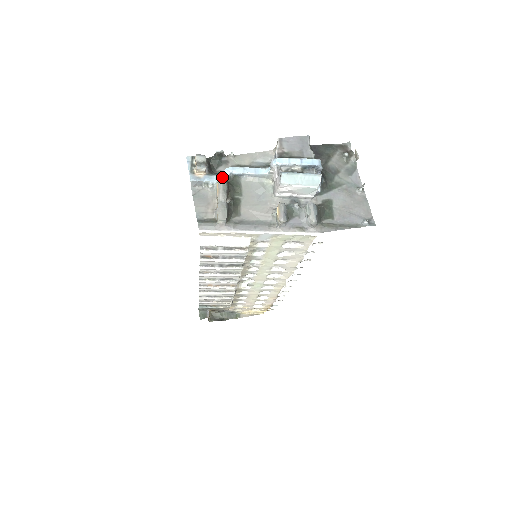
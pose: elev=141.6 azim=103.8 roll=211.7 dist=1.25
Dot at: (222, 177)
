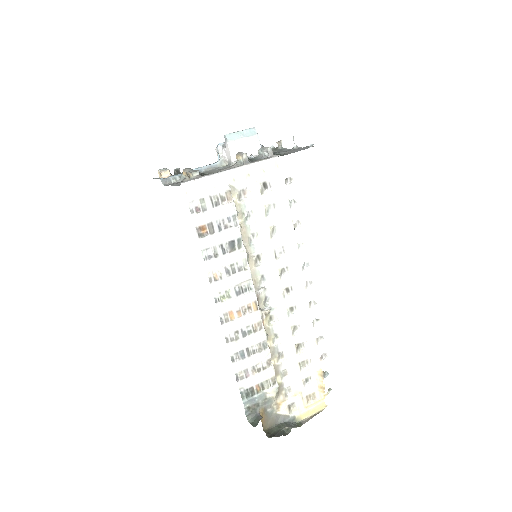
Dot at: occluded
